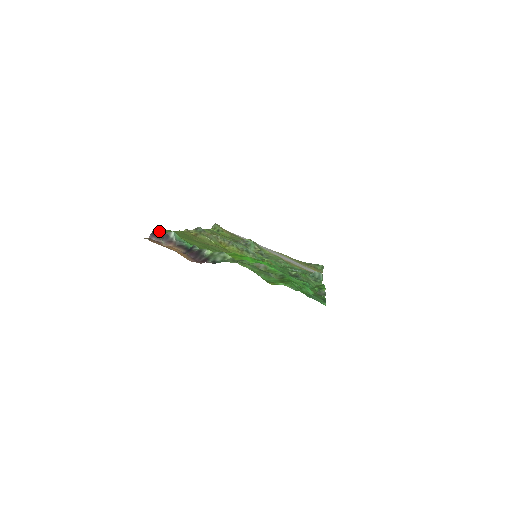
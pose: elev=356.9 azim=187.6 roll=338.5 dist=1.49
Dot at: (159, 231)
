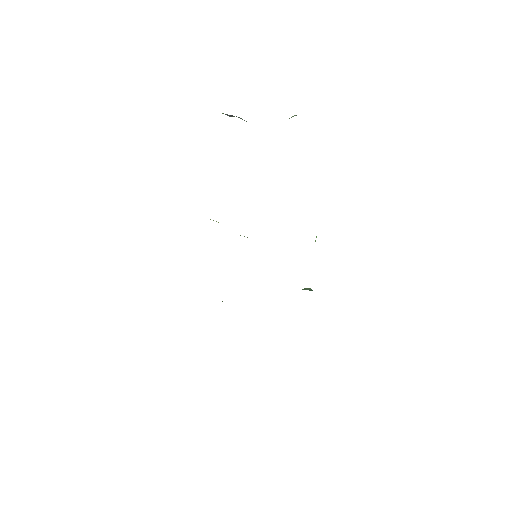
Dot at: occluded
